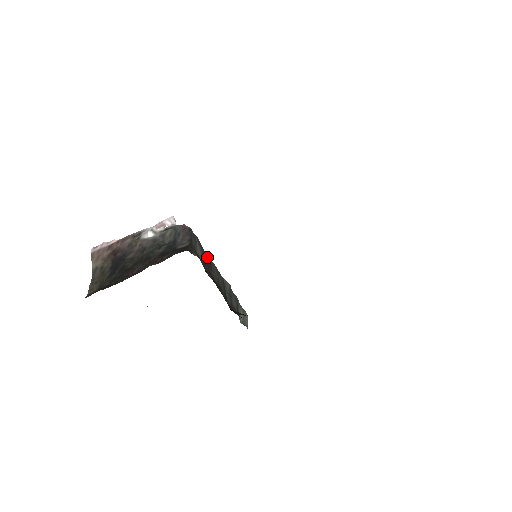
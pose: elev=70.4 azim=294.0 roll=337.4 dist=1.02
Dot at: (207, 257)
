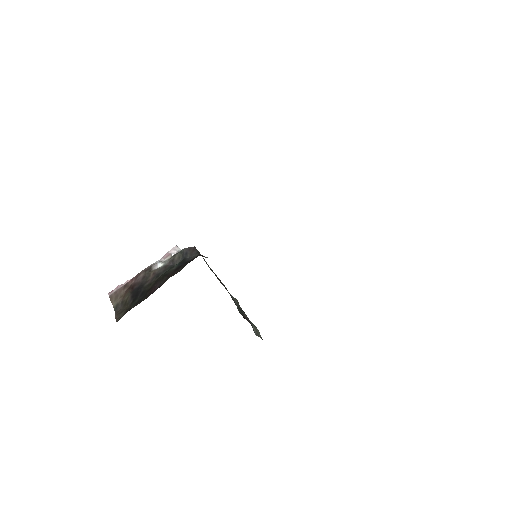
Dot at: occluded
